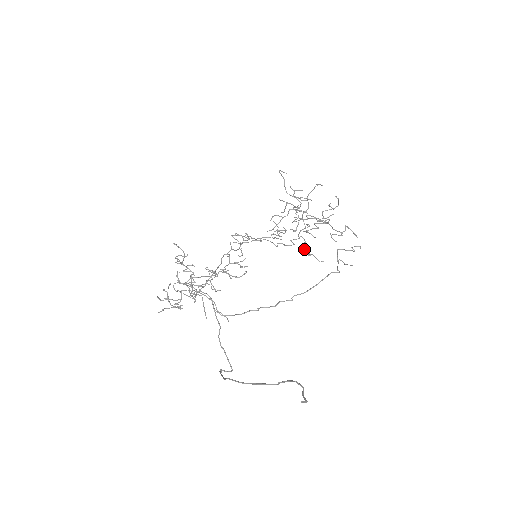
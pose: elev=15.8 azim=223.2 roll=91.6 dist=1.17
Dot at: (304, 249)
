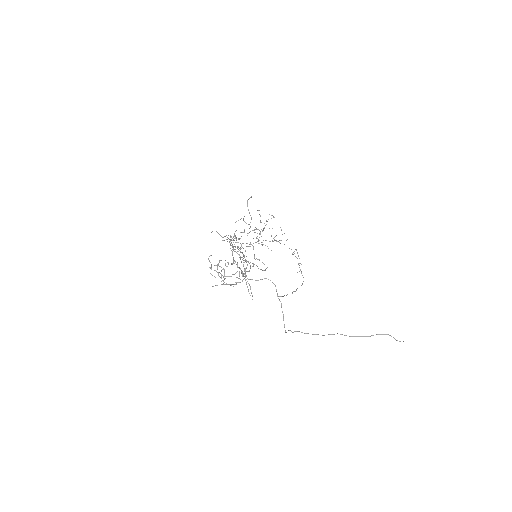
Dot at: (254, 255)
